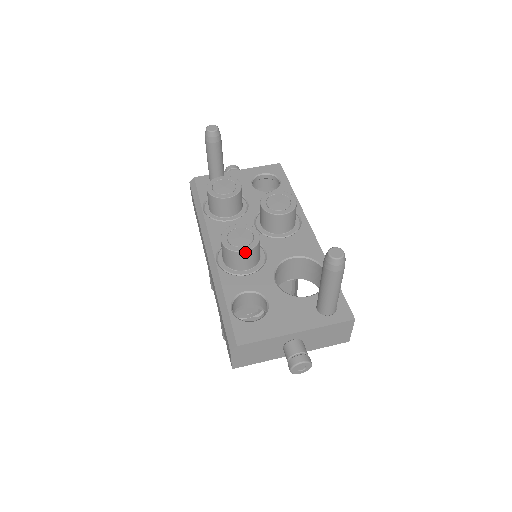
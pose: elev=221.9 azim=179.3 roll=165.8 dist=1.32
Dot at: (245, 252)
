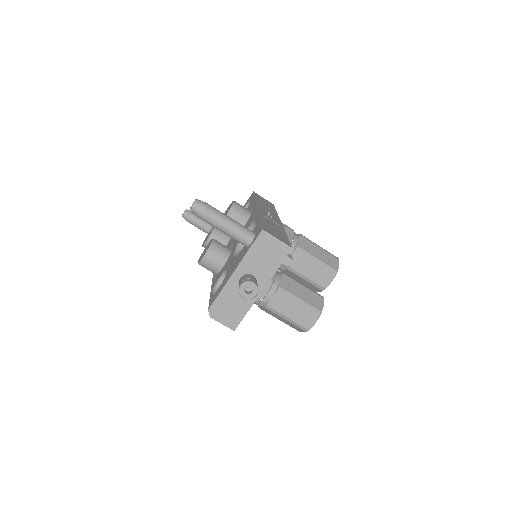
Dot at: (205, 256)
